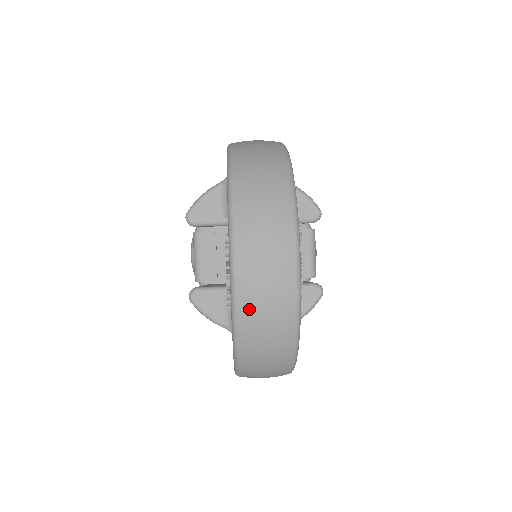
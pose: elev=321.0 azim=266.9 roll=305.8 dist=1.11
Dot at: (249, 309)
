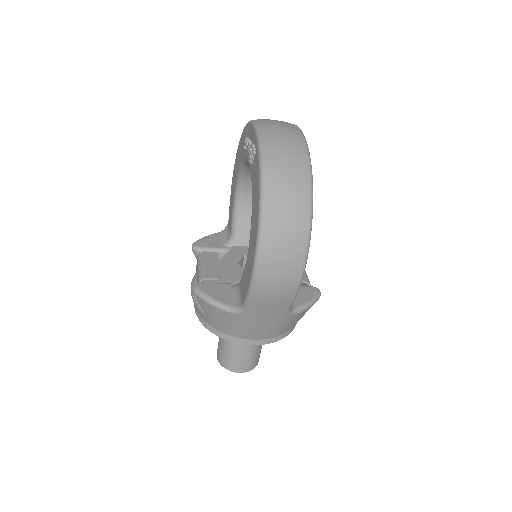
Dot at: (271, 138)
